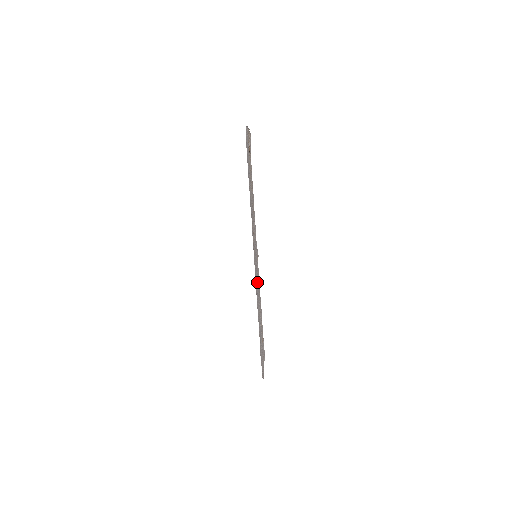
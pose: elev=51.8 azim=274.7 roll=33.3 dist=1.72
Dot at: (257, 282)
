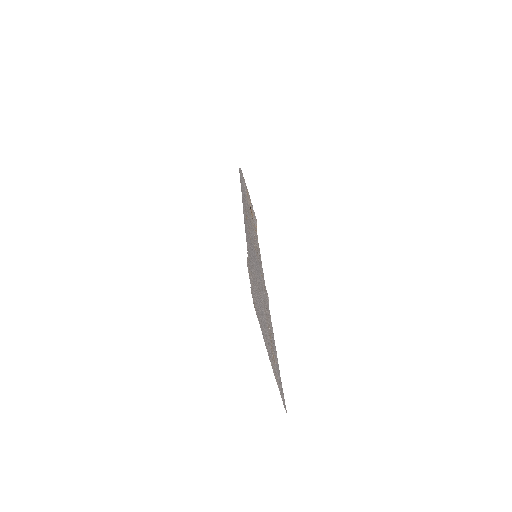
Dot at: (257, 271)
